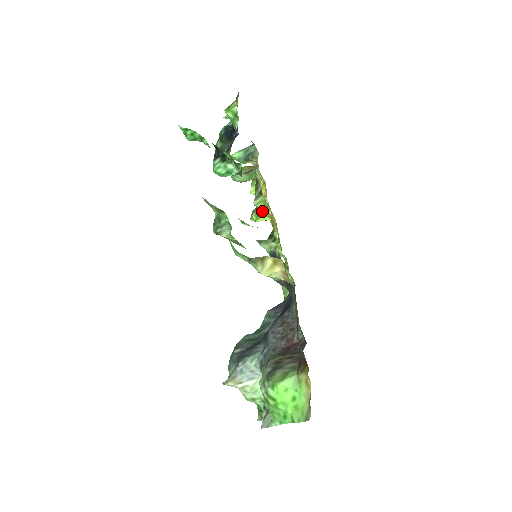
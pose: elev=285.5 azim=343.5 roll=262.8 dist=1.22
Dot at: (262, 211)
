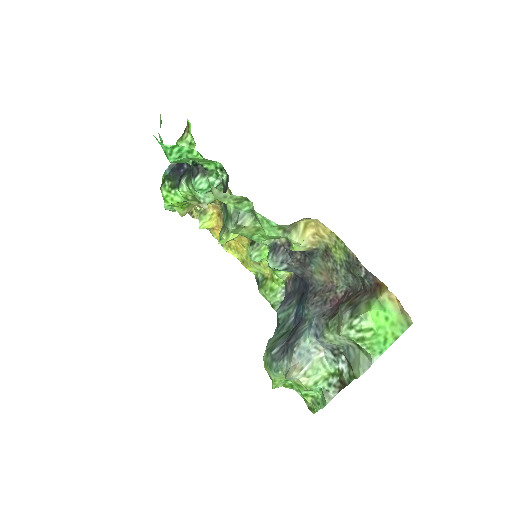
Dot at: occluded
